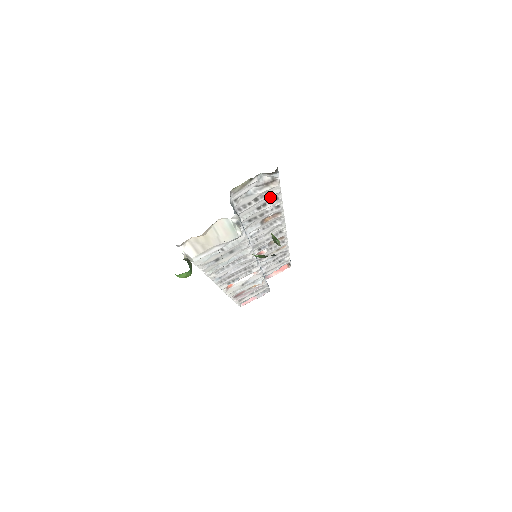
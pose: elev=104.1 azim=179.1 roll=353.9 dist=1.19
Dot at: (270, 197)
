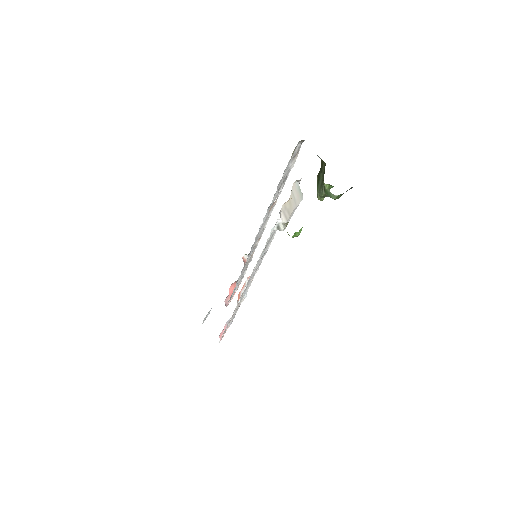
Dot at: (286, 175)
